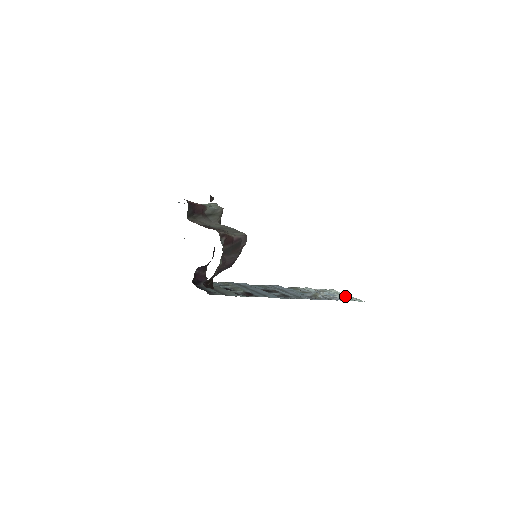
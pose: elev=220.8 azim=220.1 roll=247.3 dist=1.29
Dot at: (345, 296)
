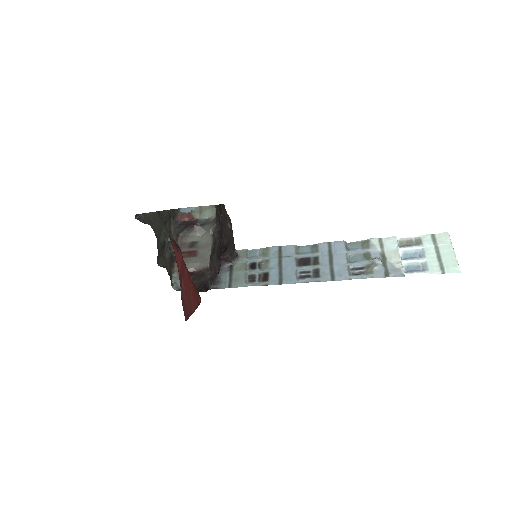
Dot at: (442, 256)
